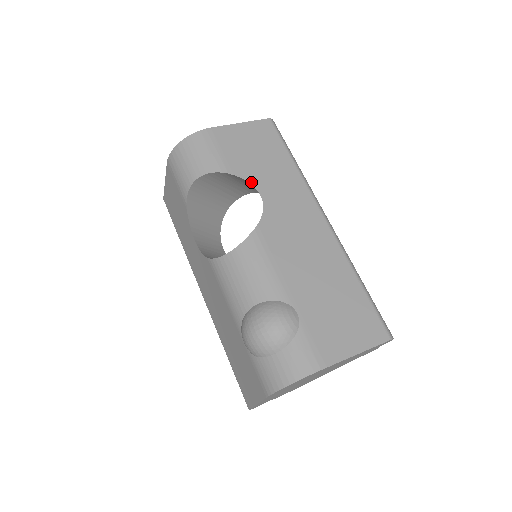
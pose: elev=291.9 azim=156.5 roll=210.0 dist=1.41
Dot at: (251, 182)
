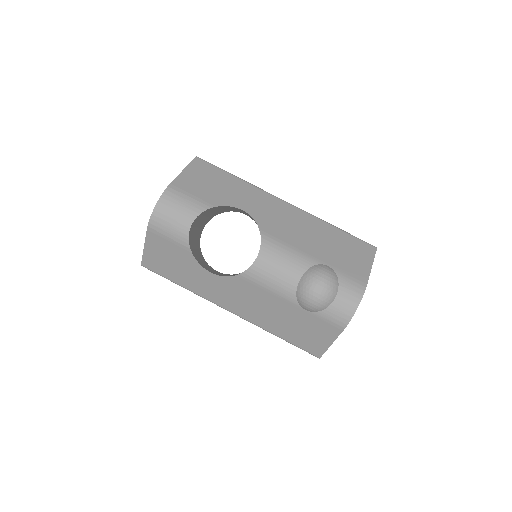
Dot at: (229, 205)
